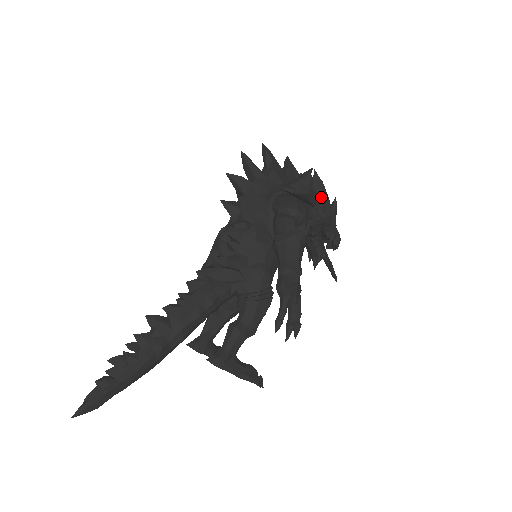
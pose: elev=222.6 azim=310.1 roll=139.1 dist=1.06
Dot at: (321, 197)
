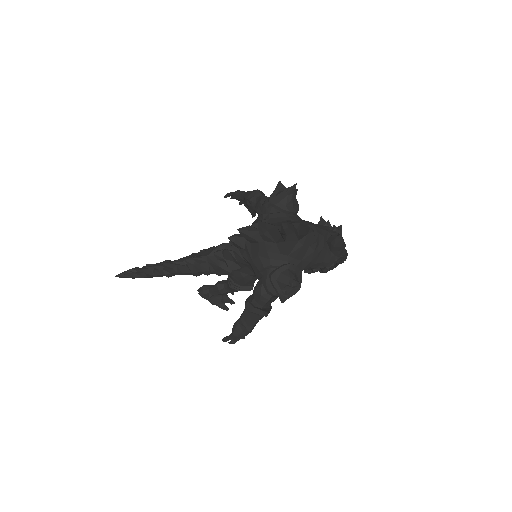
Dot at: (332, 252)
